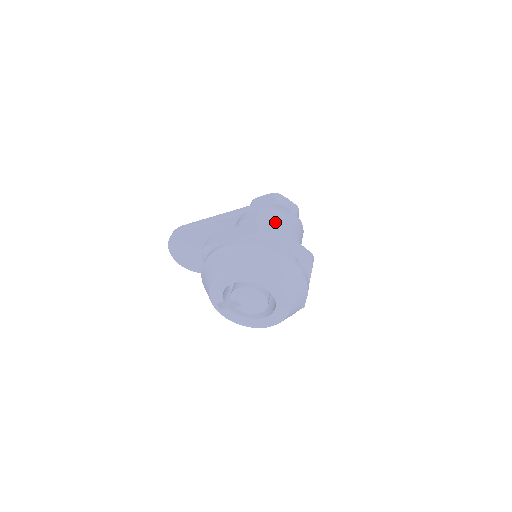
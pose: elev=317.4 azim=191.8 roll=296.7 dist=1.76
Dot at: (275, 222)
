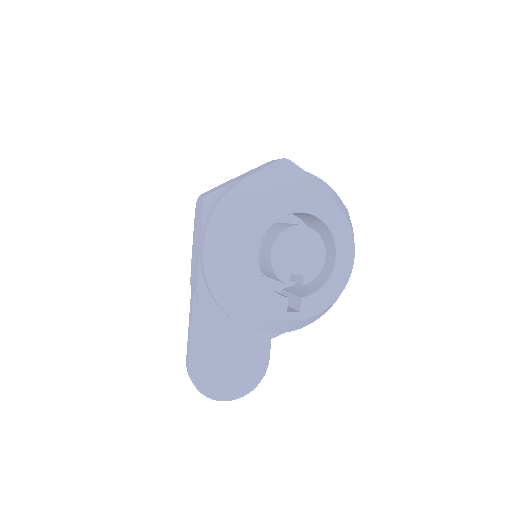
Dot at: occluded
